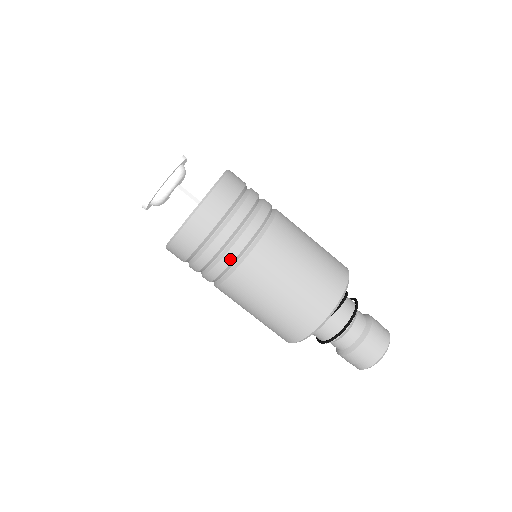
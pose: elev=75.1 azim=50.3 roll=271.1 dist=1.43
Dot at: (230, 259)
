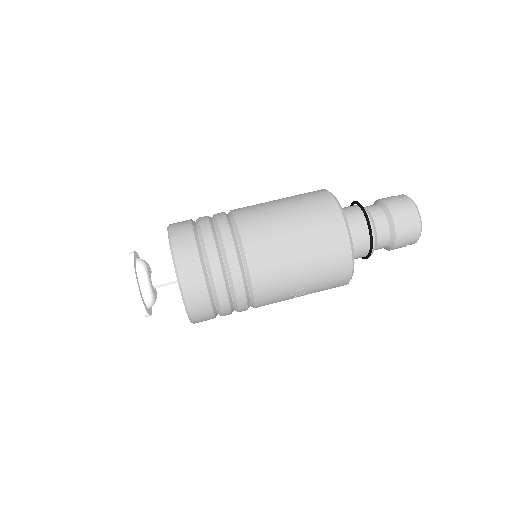
Dot at: (228, 235)
